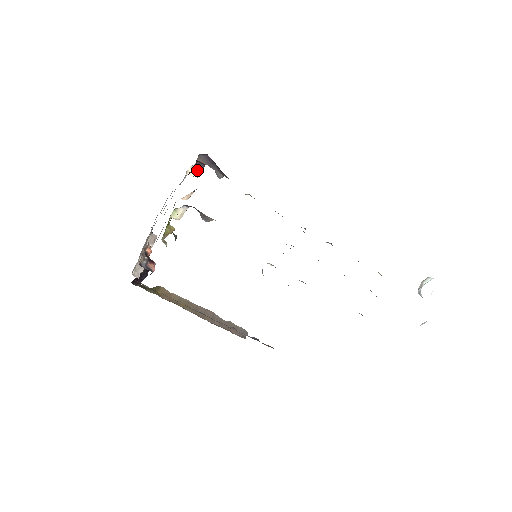
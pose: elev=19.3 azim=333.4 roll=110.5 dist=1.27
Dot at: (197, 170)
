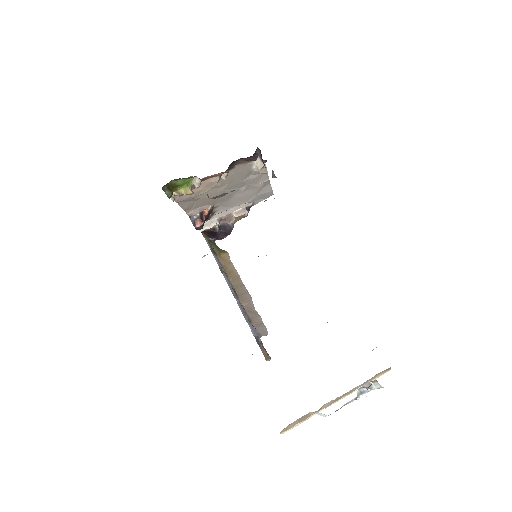
Dot at: (260, 163)
